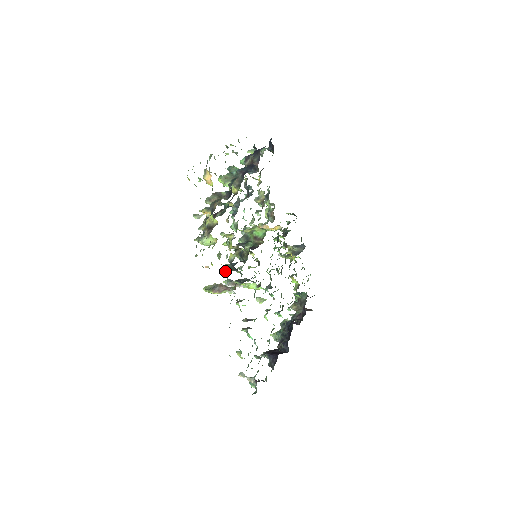
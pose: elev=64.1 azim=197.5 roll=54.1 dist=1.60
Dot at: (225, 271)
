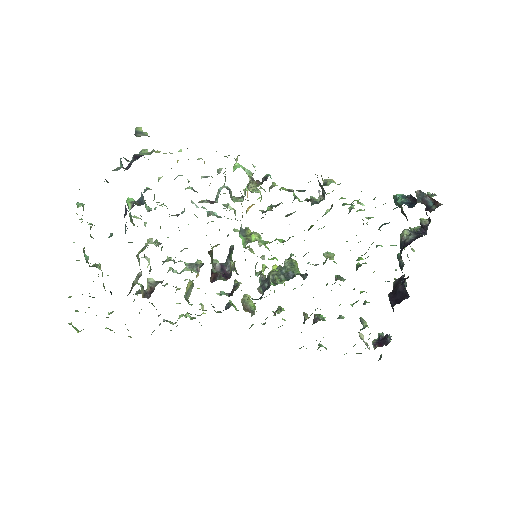
Dot at: occluded
